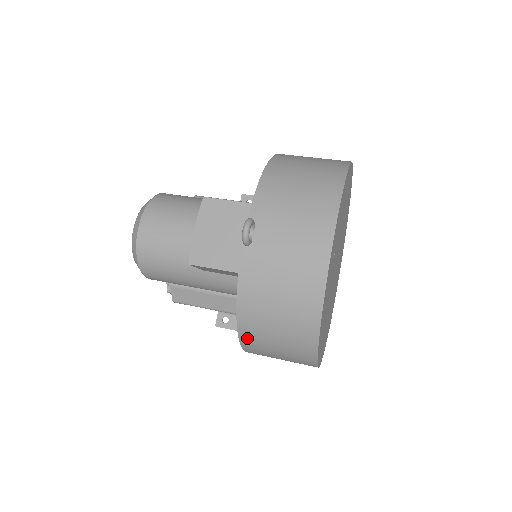
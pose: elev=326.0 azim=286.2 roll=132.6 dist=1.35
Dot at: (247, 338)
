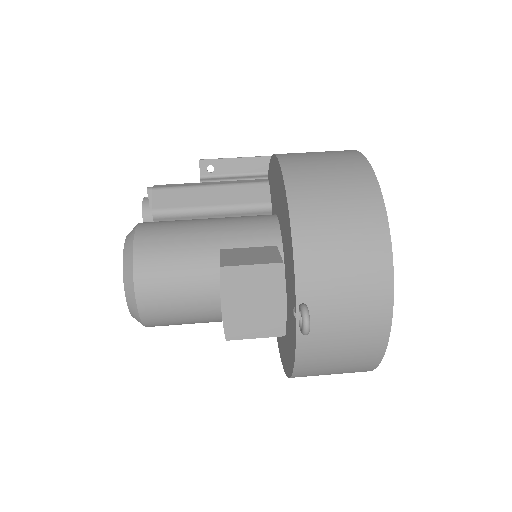
Dot at: occluded
